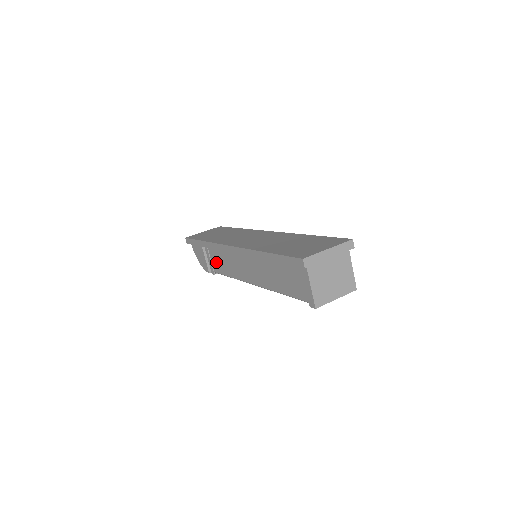
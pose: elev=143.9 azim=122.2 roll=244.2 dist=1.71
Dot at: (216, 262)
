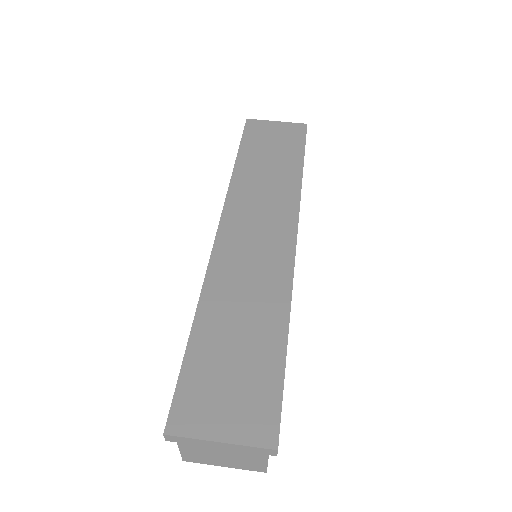
Dot at: occluded
